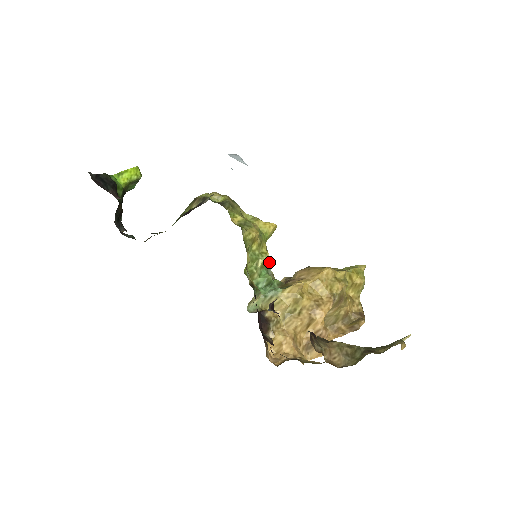
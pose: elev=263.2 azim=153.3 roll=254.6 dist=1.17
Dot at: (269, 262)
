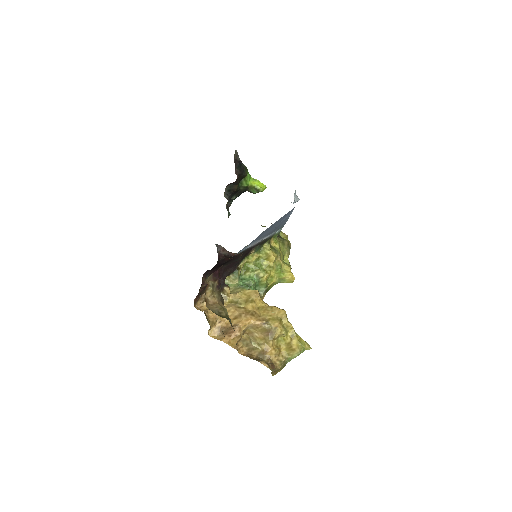
Dot at: (264, 280)
